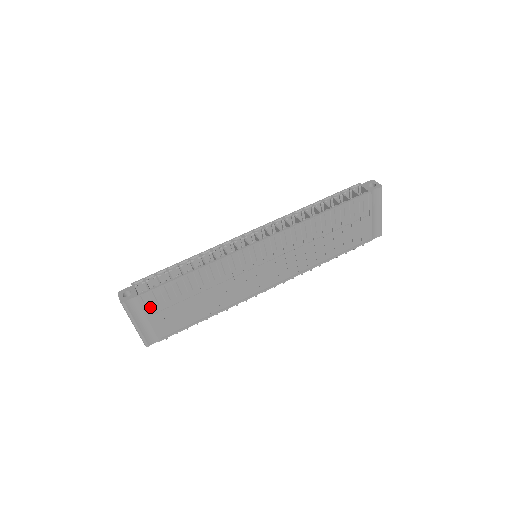
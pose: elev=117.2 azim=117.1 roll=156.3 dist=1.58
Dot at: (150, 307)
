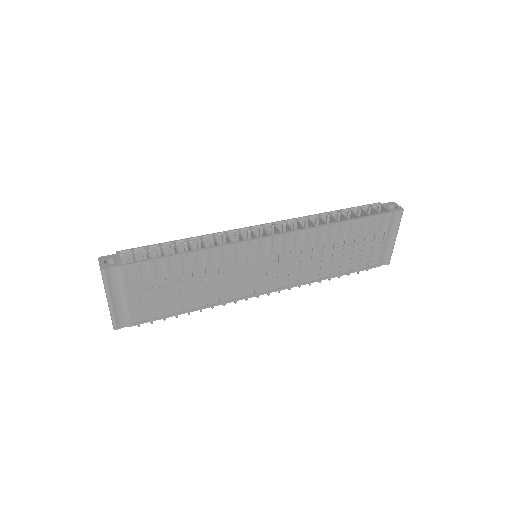
Dot at: (132, 282)
